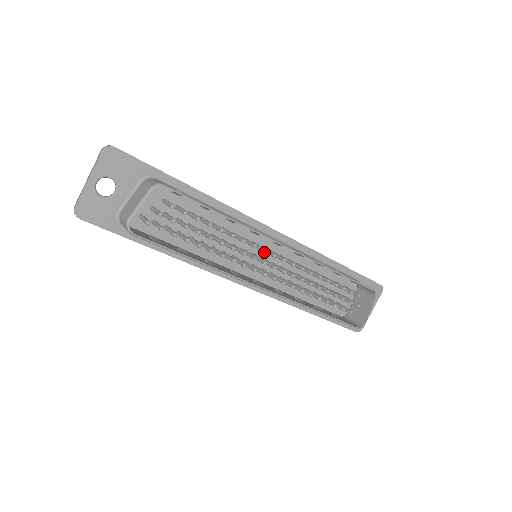
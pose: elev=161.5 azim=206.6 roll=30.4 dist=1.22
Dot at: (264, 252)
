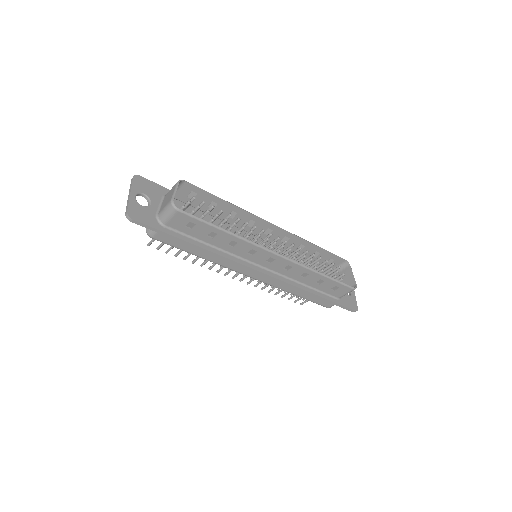
Dot at: (263, 231)
